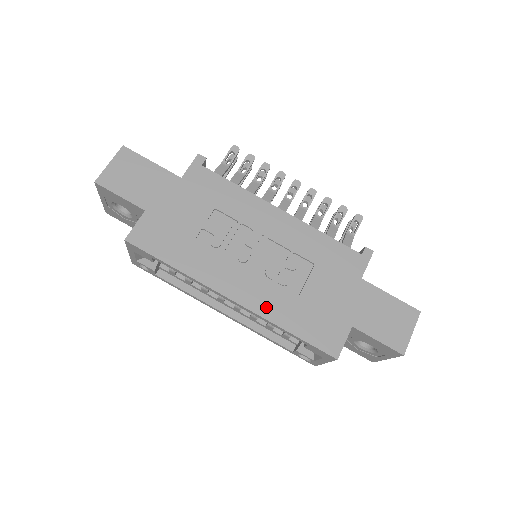
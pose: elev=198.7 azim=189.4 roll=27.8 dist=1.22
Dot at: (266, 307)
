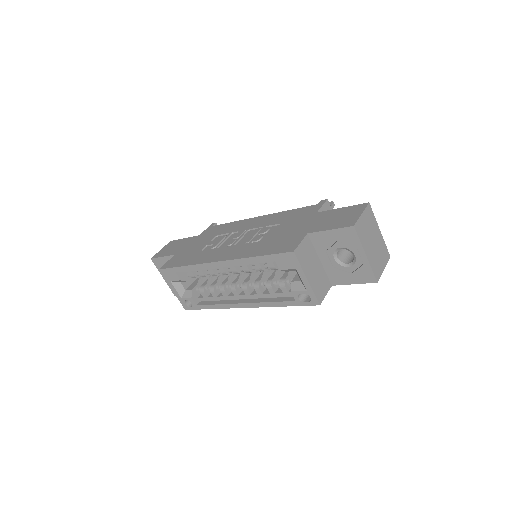
Dot at: (241, 254)
